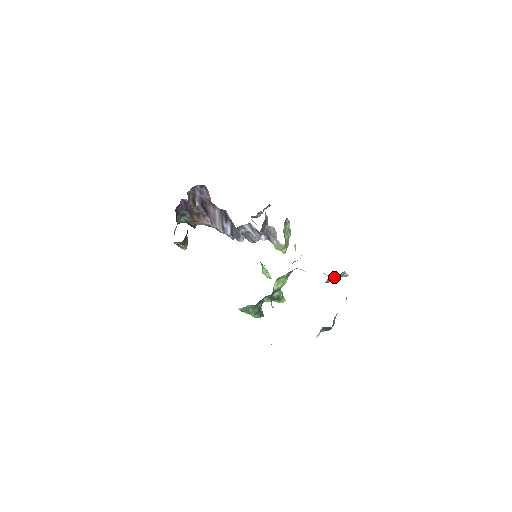
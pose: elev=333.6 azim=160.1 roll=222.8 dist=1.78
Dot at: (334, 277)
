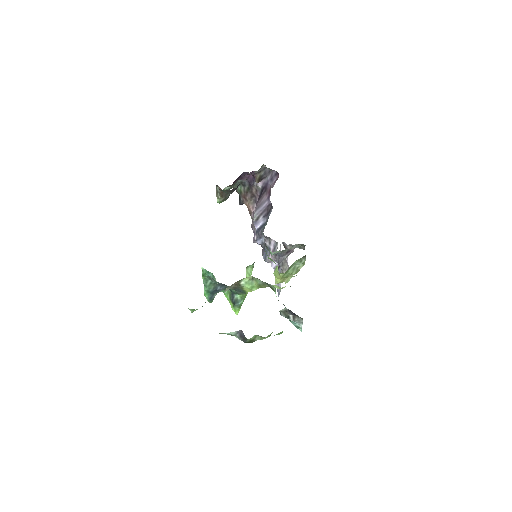
Dot at: (291, 315)
